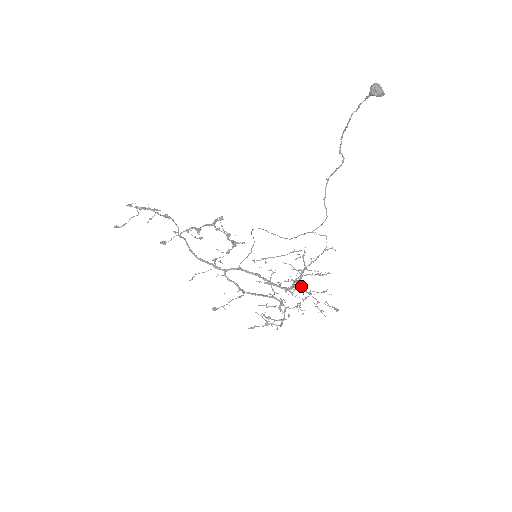
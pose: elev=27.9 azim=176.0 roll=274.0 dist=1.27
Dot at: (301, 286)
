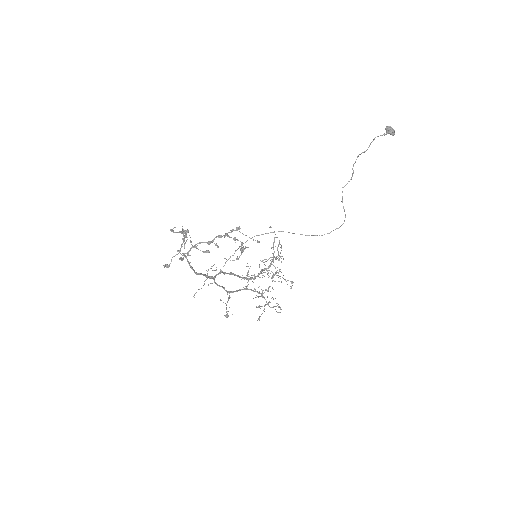
Dot at: occluded
